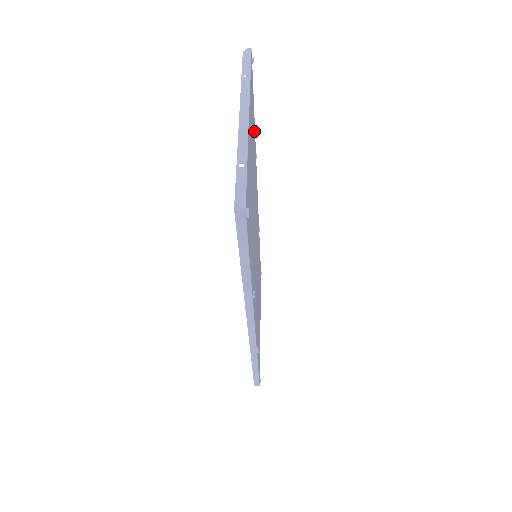
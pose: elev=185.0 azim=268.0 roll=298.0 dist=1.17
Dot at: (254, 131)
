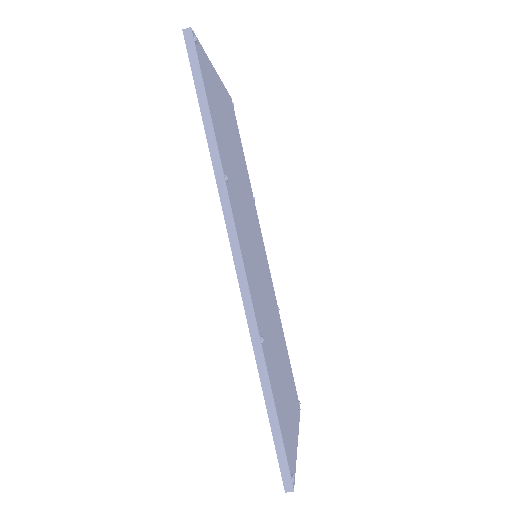
Dot at: (244, 162)
